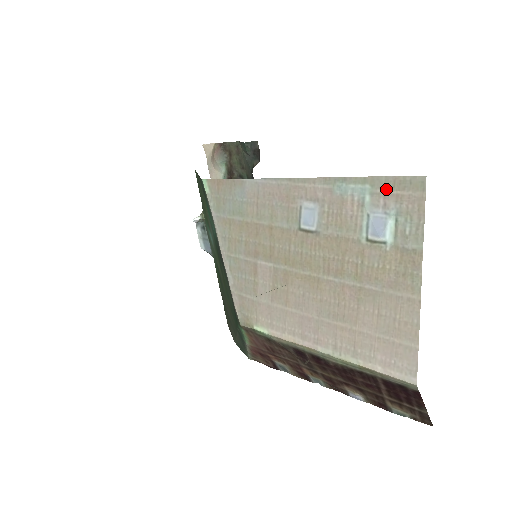
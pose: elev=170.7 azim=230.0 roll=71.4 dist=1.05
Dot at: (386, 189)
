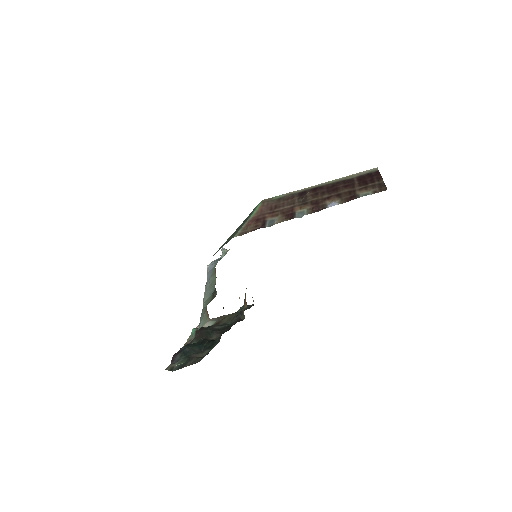
Dot at: occluded
